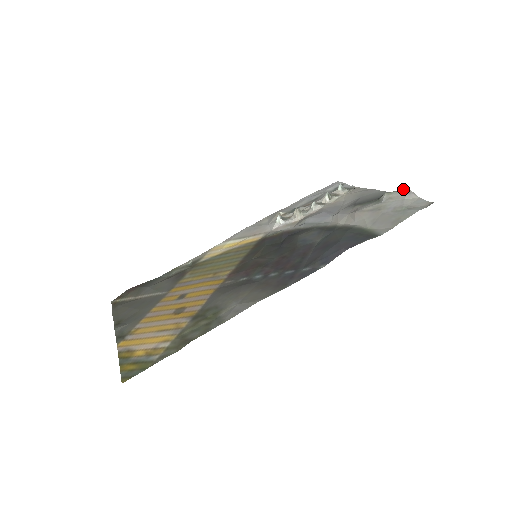
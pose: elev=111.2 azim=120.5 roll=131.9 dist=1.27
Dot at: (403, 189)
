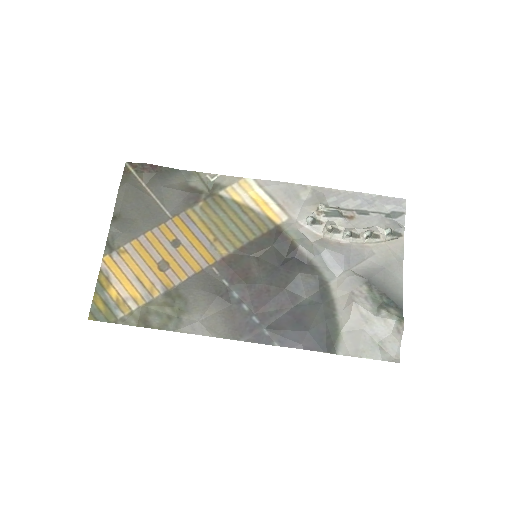
Dot at: (401, 324)
